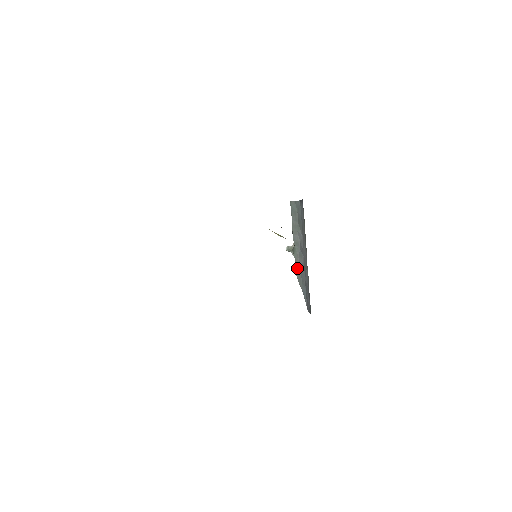
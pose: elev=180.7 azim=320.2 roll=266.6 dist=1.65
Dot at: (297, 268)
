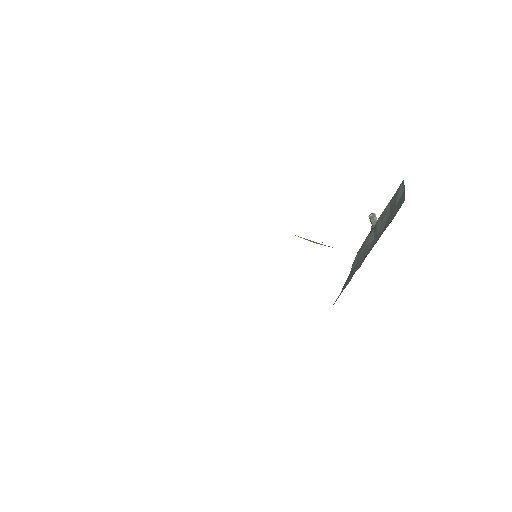
Dot at: (361, 250)
